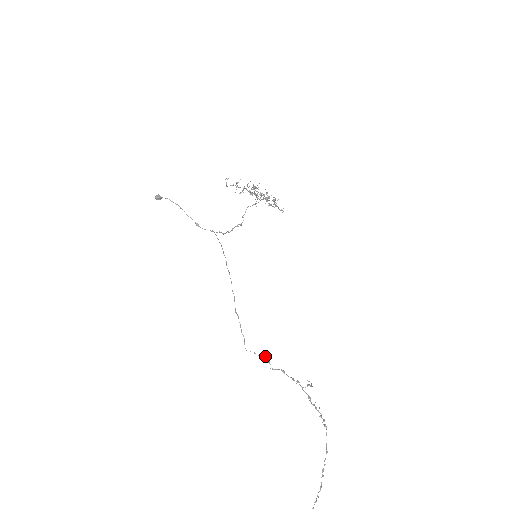
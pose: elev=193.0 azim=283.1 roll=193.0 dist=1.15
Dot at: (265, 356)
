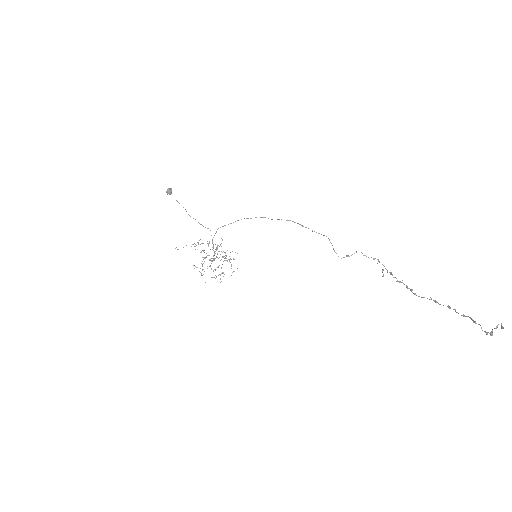
Dot at: occluded
